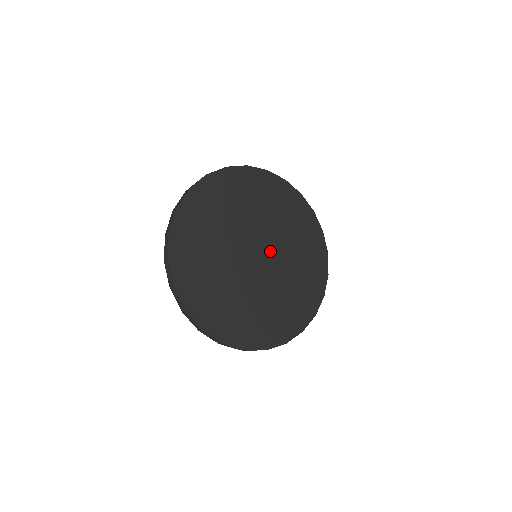
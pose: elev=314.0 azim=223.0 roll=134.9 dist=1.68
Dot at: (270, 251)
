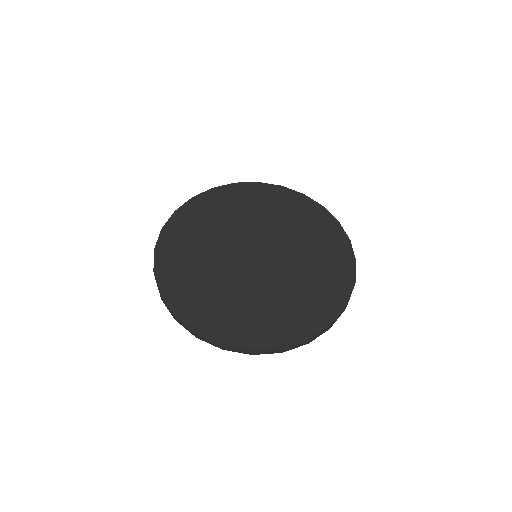
Dot at: (272, 249)
